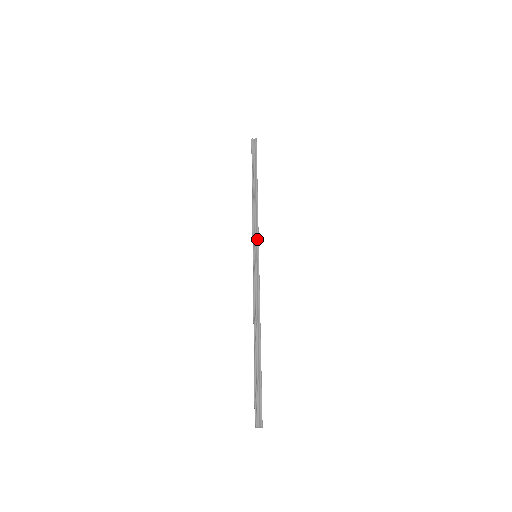
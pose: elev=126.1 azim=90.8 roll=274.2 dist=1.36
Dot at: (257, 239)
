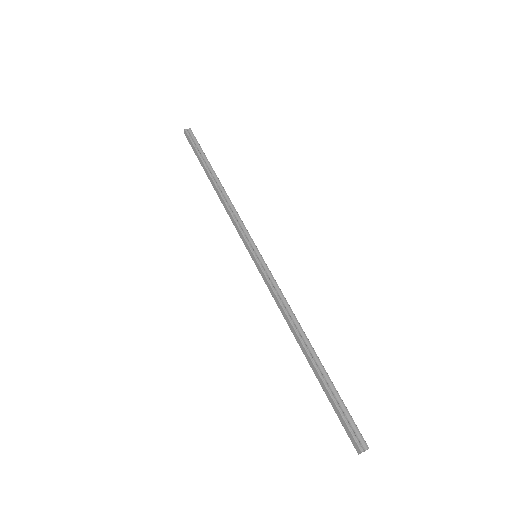
Dot at: (249, 236)
